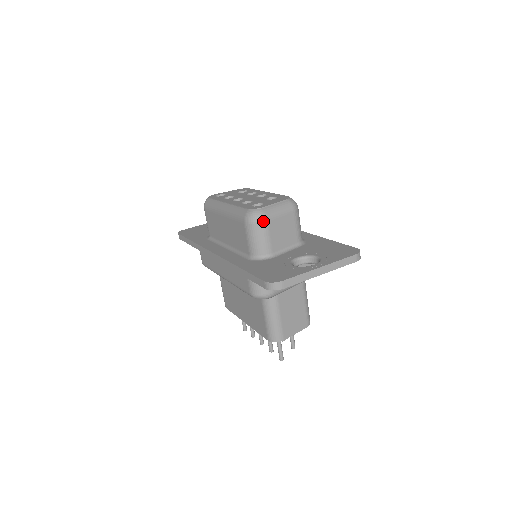
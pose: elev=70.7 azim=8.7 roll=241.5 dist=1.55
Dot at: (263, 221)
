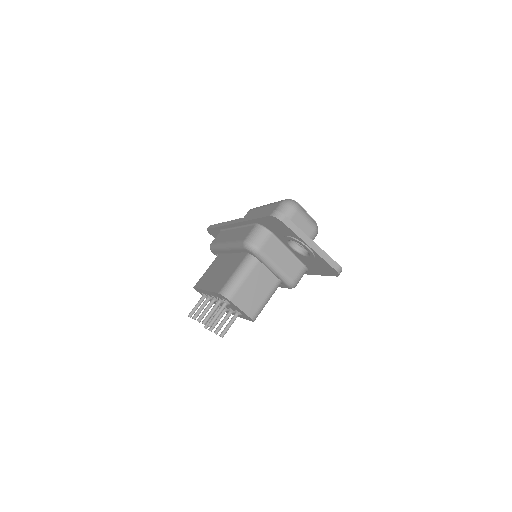
Dot at: (294, 208)
